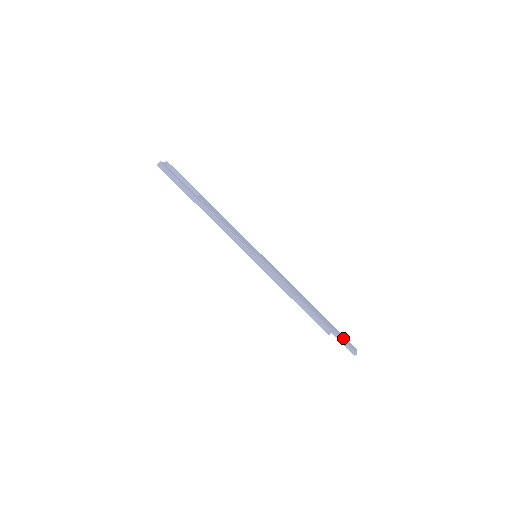
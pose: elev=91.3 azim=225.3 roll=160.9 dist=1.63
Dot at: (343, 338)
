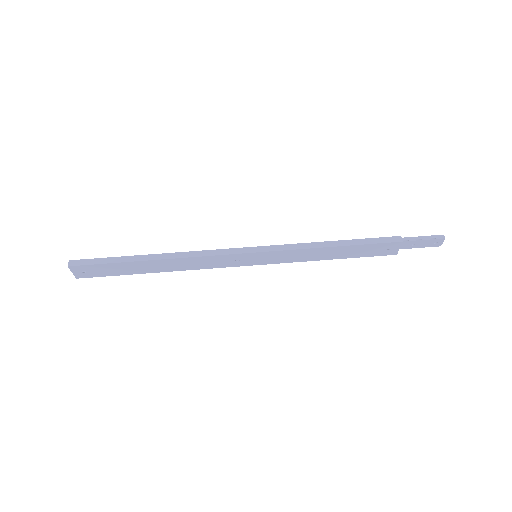
Dot at: occluded
